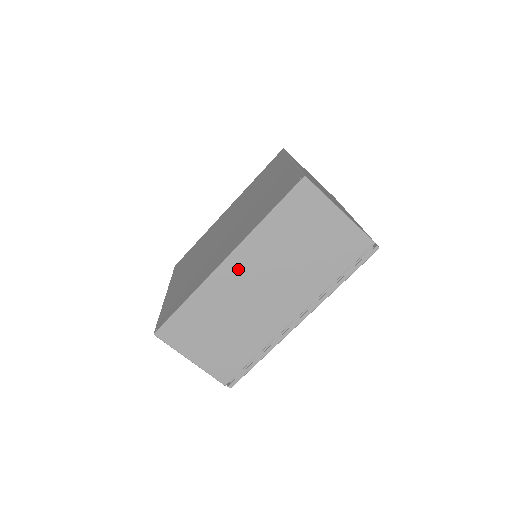
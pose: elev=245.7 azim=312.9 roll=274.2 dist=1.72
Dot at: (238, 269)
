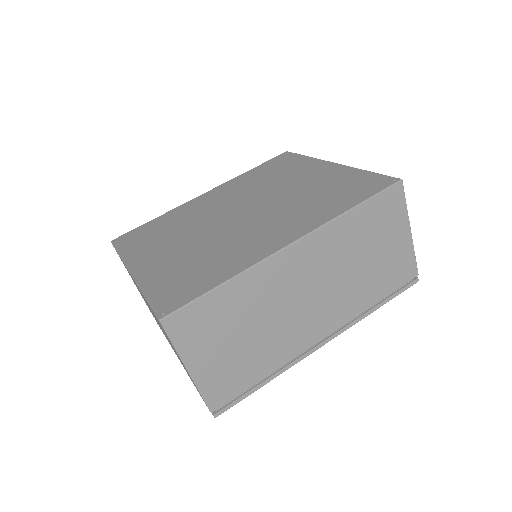
Dot at: (299, 260)
